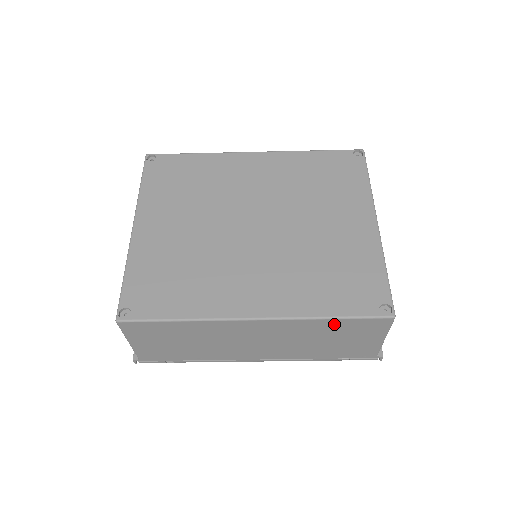
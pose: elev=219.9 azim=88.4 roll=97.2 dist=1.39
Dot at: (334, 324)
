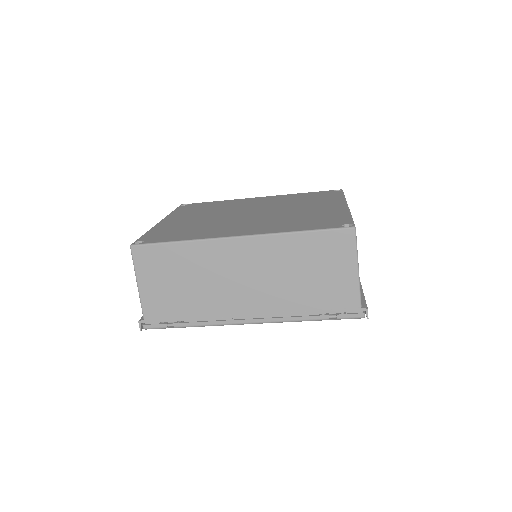
Dot at: (305, 242)
